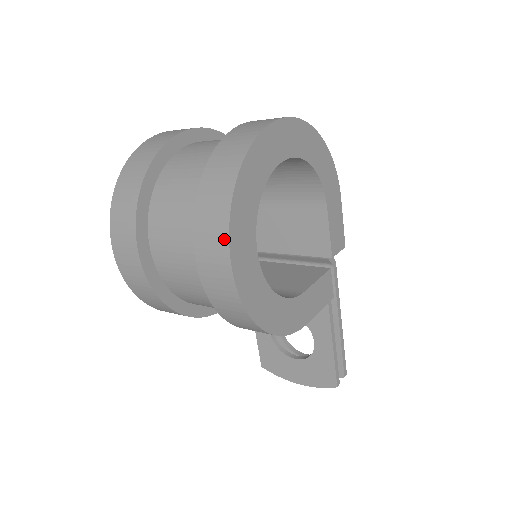
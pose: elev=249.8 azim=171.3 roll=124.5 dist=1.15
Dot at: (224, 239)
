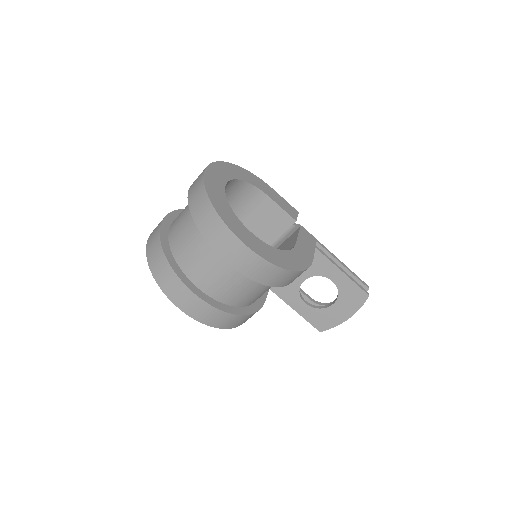
Dot at: (230, 234)
